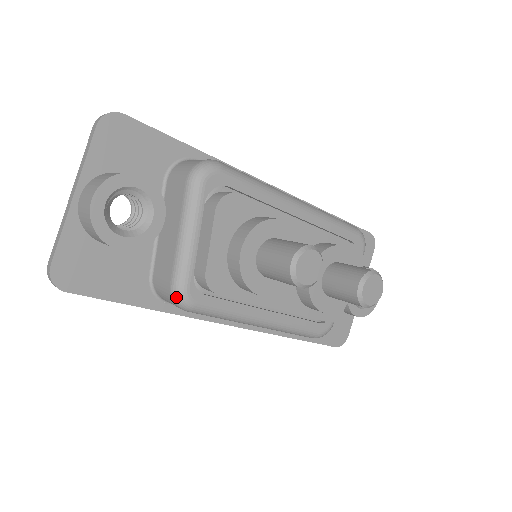
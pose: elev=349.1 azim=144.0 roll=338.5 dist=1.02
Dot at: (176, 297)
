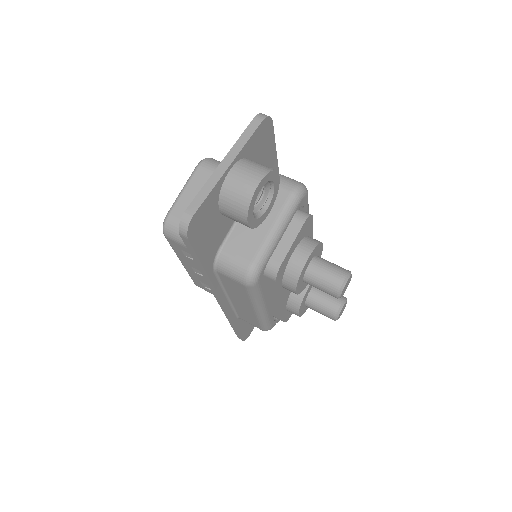
Dot at: (252, 274)
